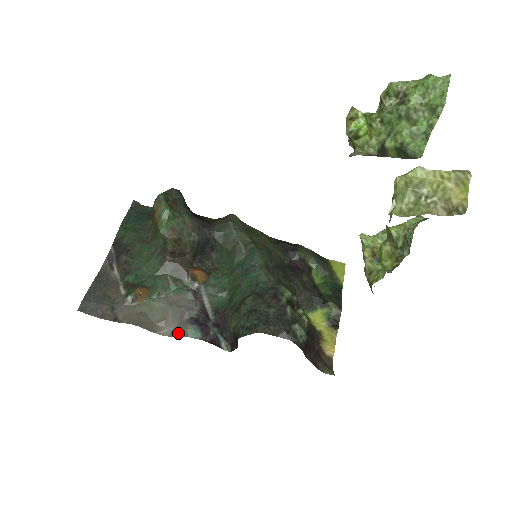
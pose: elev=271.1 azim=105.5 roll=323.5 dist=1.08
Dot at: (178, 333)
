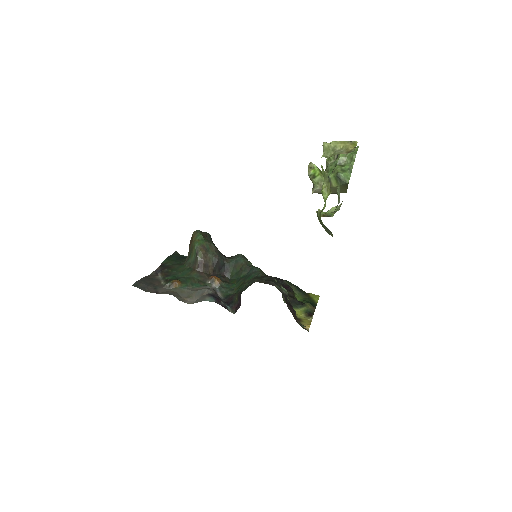
Dot at: (199, 301)
